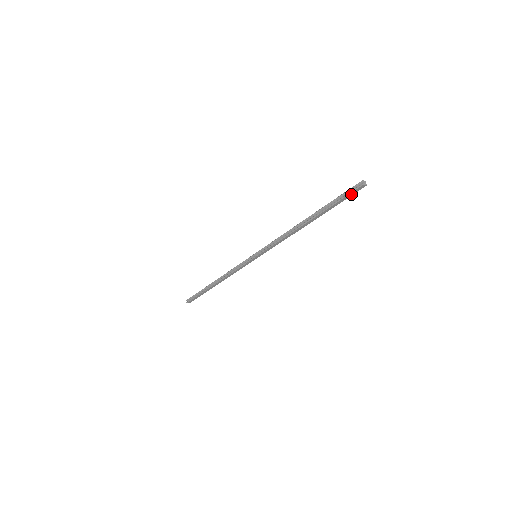
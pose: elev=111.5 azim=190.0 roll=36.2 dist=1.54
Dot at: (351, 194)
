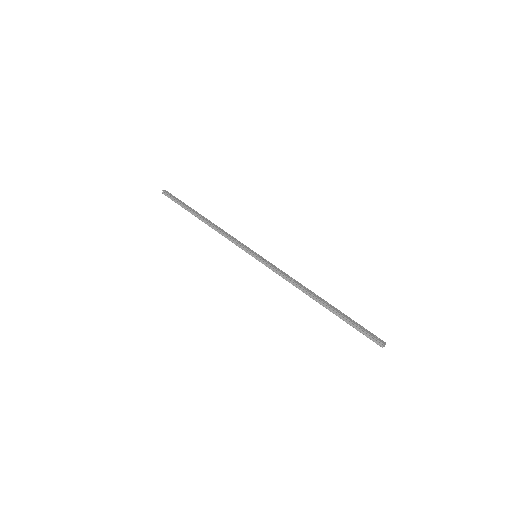
Dot at: (368, 336)
